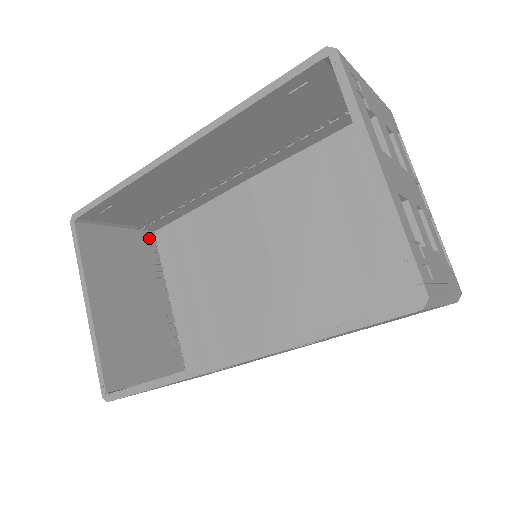
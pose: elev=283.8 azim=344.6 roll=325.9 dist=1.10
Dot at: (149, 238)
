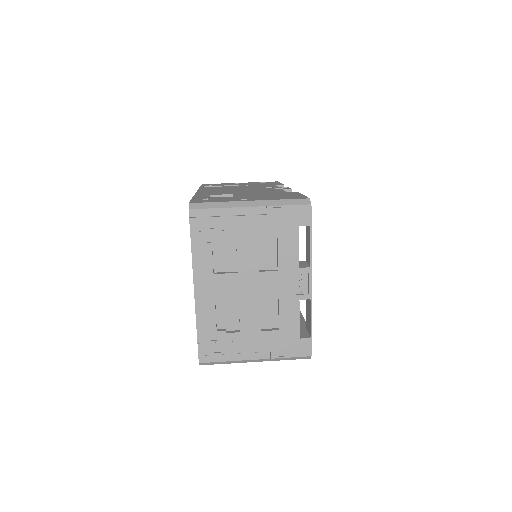
Dot at: occluded
